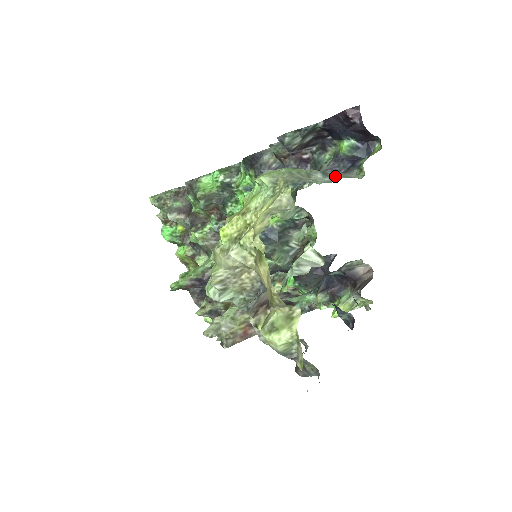
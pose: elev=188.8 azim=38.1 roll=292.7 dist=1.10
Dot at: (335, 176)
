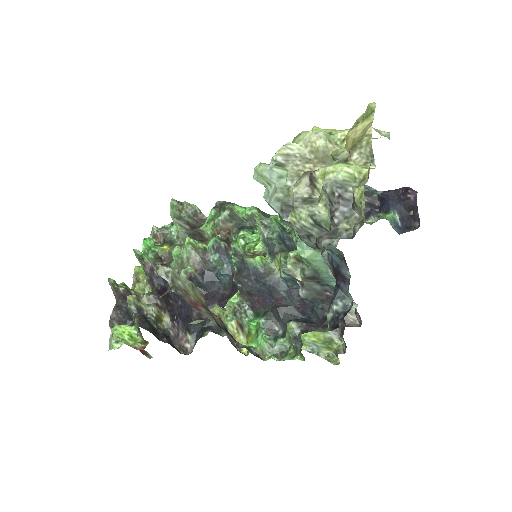
Dot at: occluded
